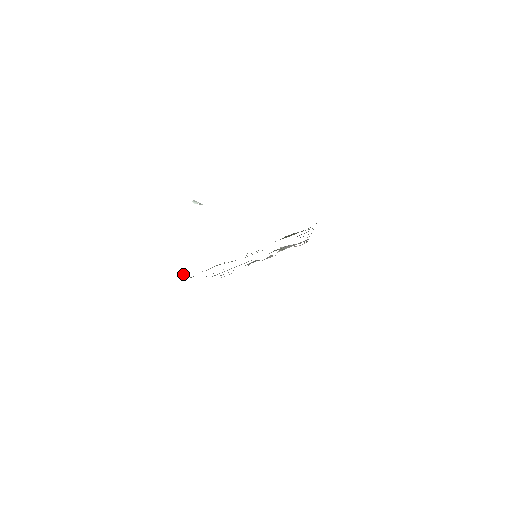
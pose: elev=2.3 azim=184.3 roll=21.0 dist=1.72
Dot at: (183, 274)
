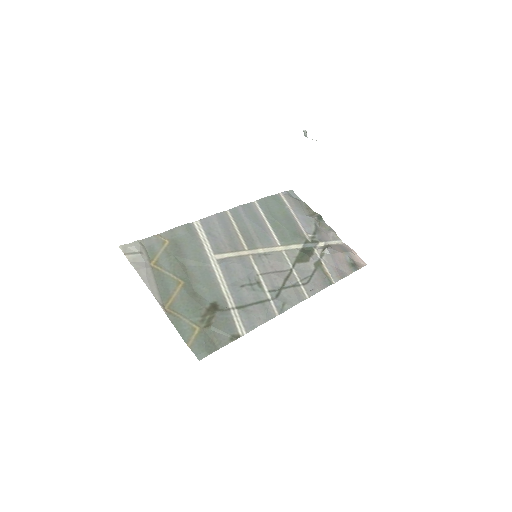
Dot at: (133, 245)
